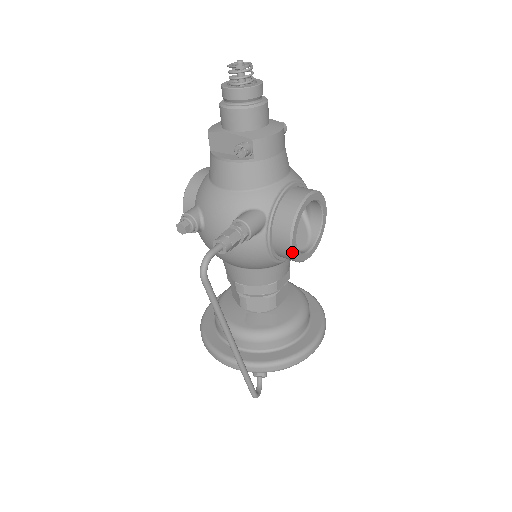
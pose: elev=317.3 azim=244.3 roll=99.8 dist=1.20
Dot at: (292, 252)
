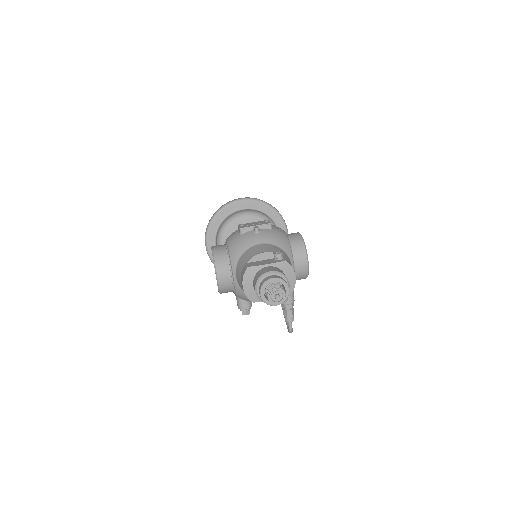
Dot at: occluded
